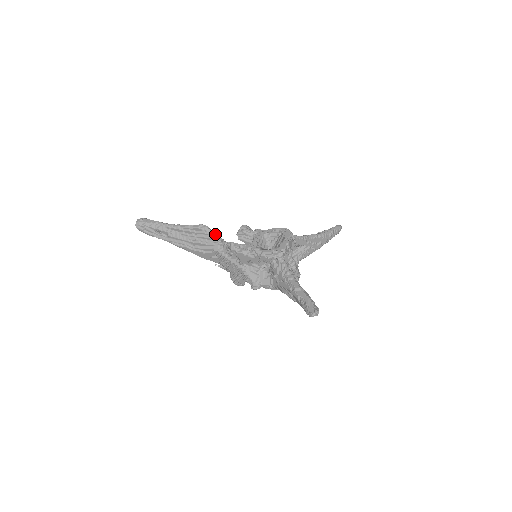
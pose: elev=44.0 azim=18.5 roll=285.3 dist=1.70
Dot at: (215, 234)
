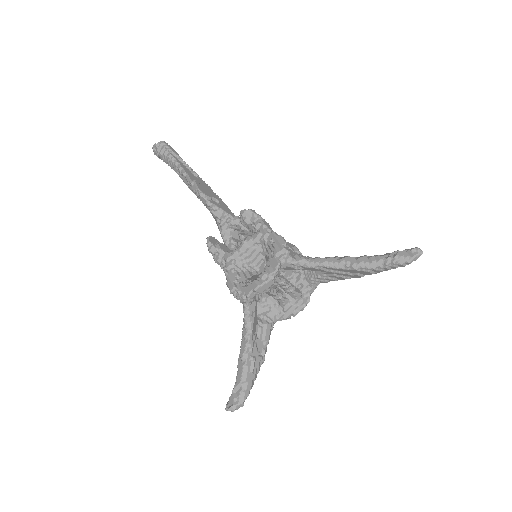
Dot at: (212, 207)
